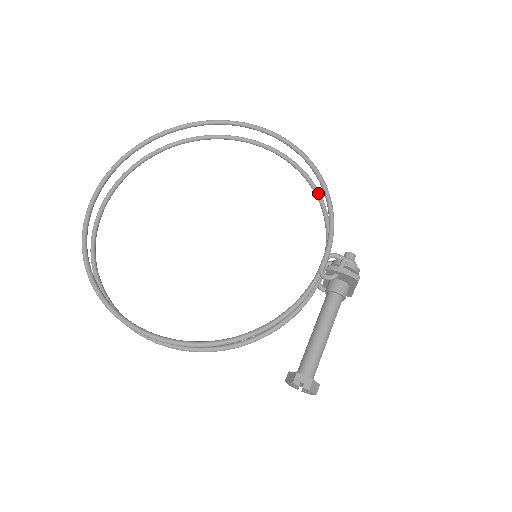
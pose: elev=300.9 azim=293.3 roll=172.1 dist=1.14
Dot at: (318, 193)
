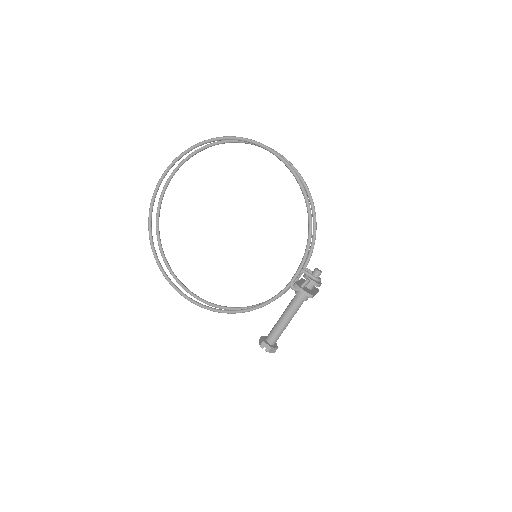
Dot at: (313, 210)
